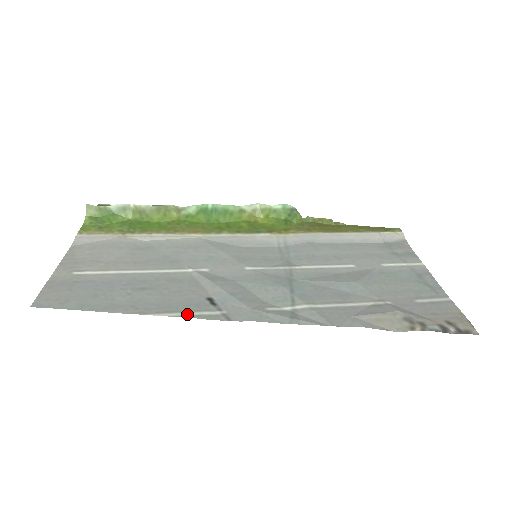
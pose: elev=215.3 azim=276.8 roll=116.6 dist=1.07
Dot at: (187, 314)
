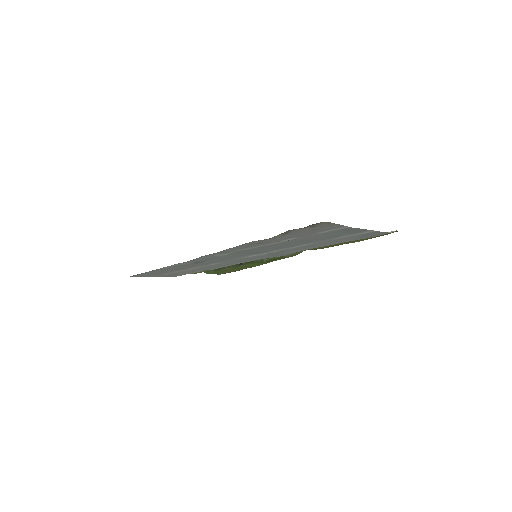
Dot at: (178, 264)
